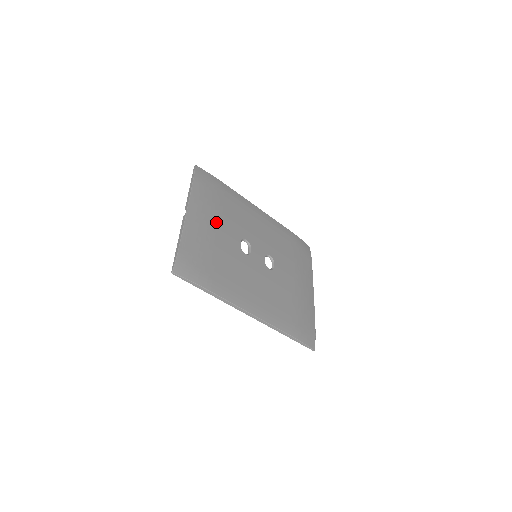
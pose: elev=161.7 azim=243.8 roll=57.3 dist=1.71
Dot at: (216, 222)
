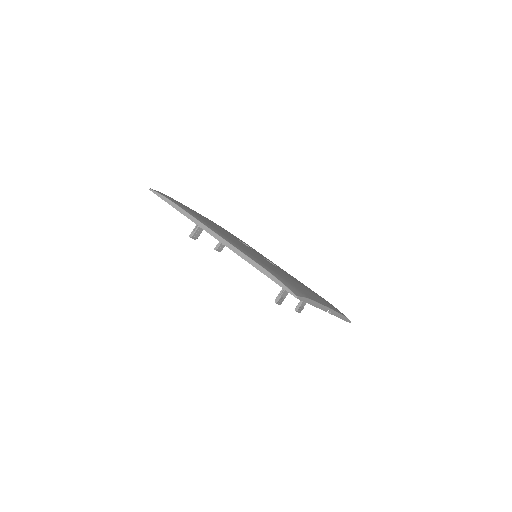
Dot at: occluded
